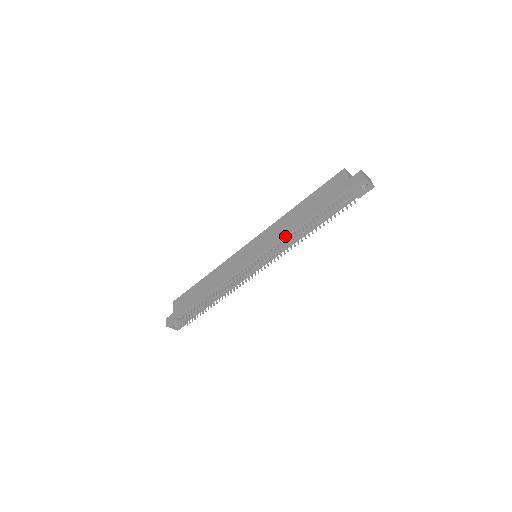
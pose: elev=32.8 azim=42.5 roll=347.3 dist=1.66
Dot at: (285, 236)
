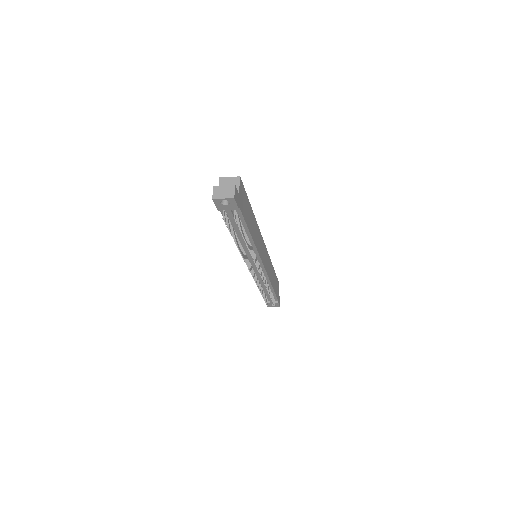
Dot at: occluded
